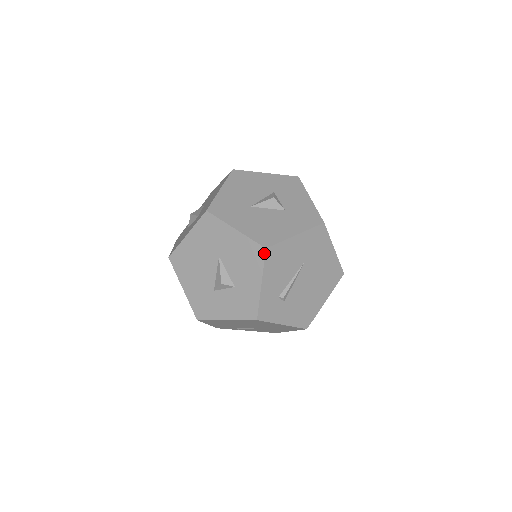
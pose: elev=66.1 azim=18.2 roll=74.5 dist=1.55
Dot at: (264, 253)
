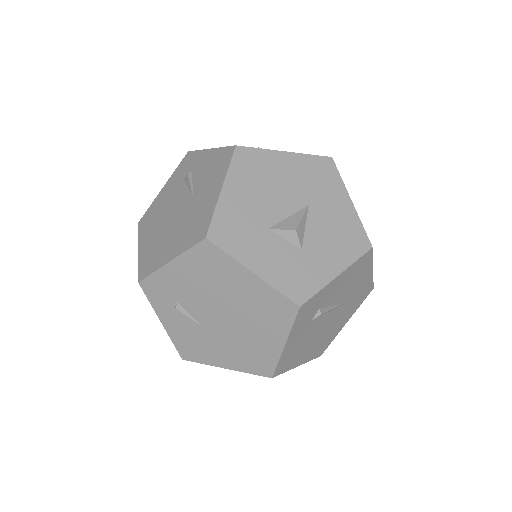
Dot at: (367, 249)
